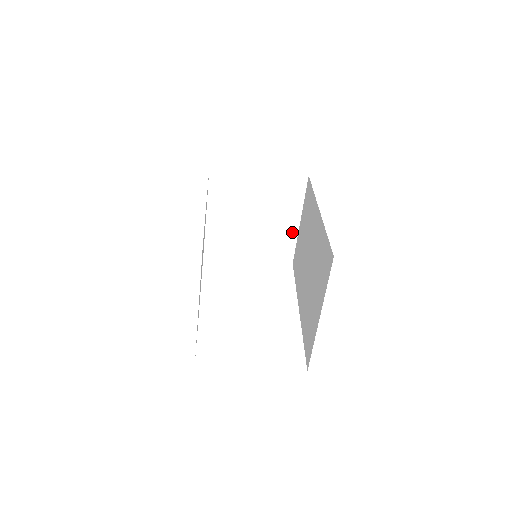
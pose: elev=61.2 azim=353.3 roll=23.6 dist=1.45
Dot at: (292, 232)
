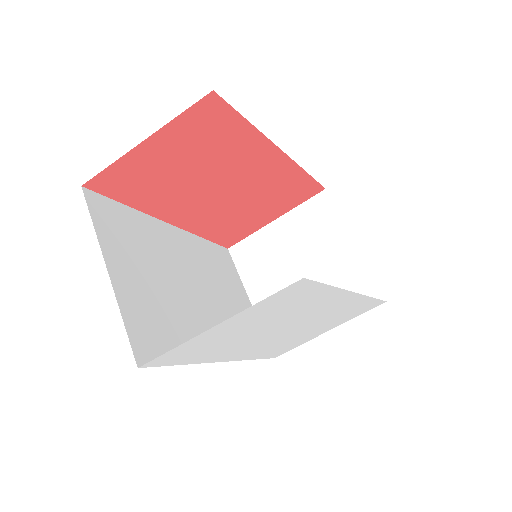
Dot at: (355, 261)
